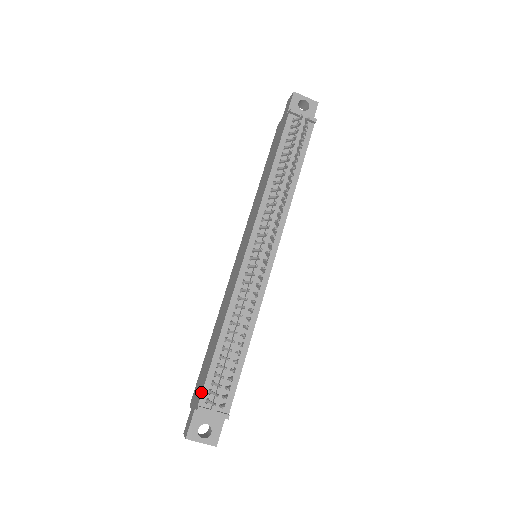
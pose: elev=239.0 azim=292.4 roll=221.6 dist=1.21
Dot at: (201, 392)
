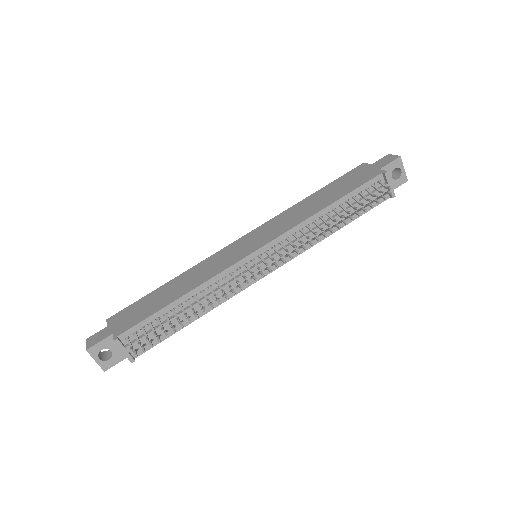
Dot at: (128, 328)
